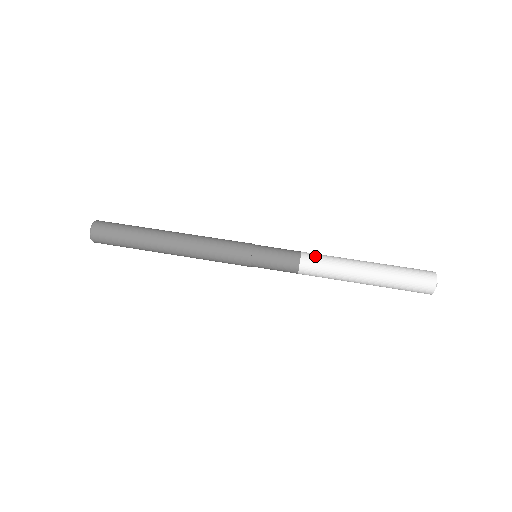
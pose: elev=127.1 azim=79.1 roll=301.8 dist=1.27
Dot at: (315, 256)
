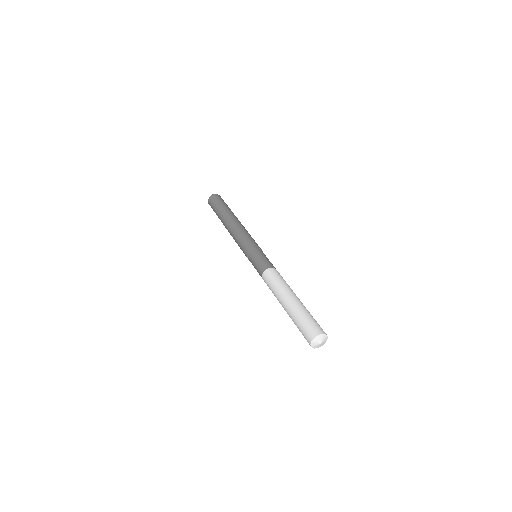
Dot at: (272, 275)
